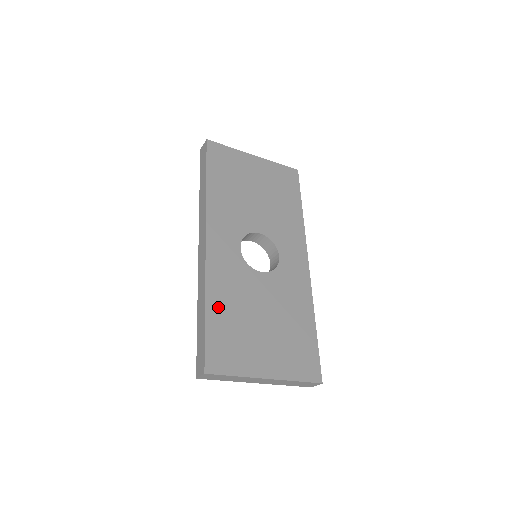
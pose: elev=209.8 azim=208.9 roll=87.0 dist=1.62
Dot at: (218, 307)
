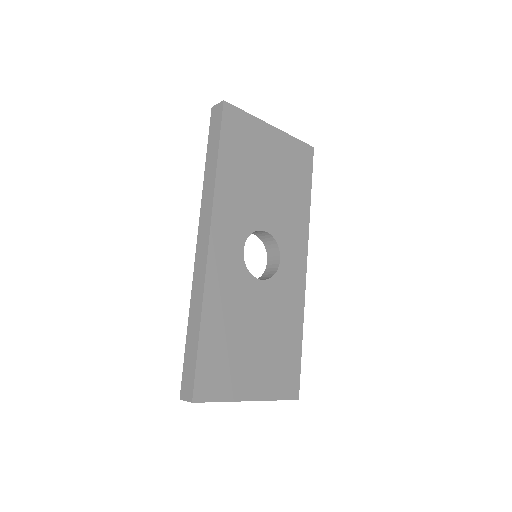
Dot at: (213, 325)
